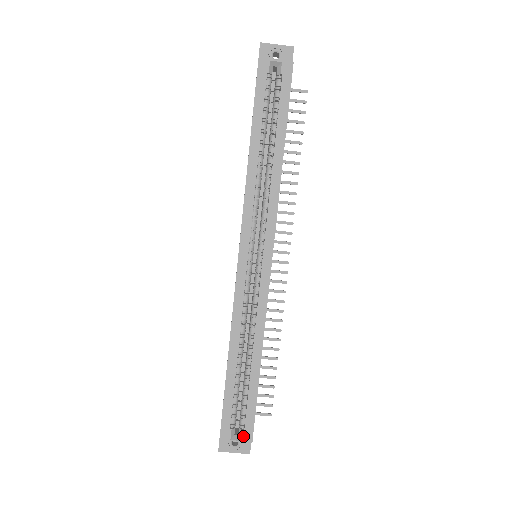
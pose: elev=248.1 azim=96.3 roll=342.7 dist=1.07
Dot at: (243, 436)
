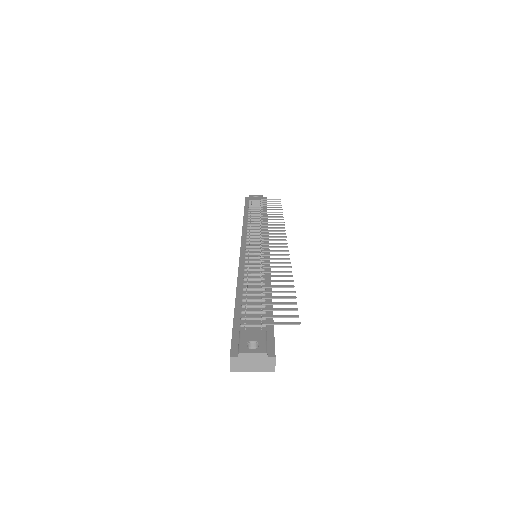
Dot at: occluded
